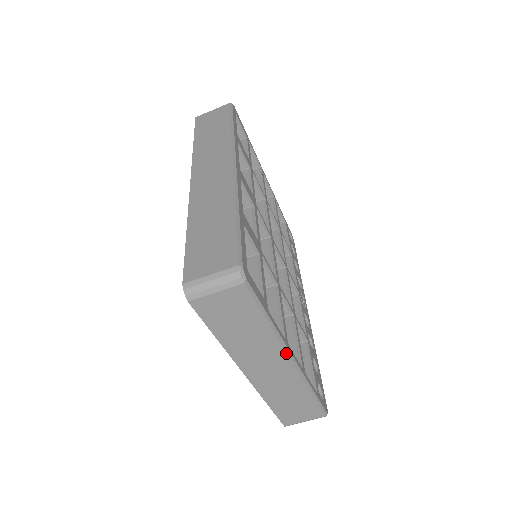
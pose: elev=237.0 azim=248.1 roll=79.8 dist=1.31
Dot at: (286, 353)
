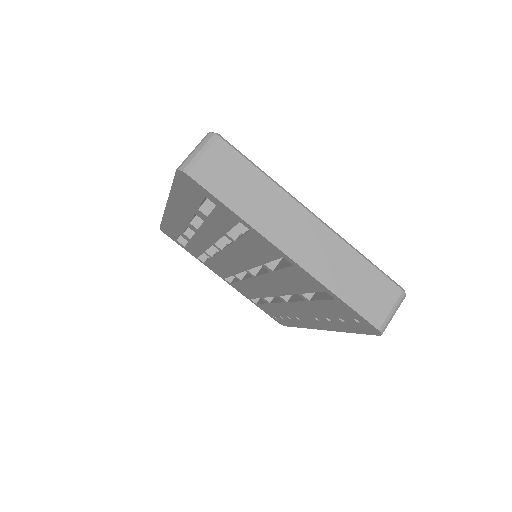
Dot at: (302, 206)
